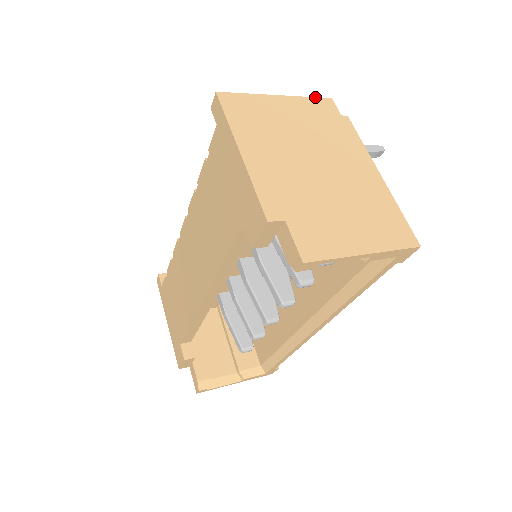
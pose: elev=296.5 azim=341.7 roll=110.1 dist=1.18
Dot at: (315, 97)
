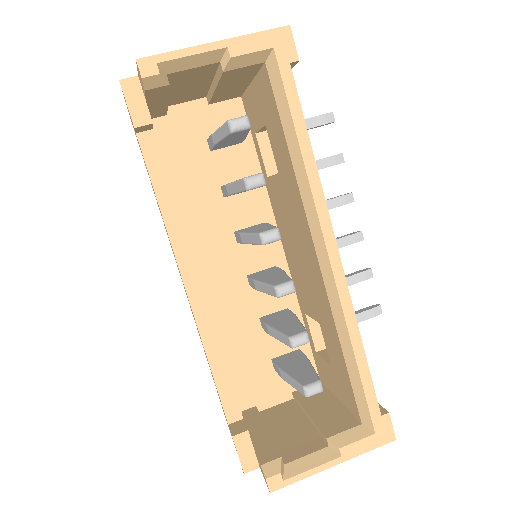
Dot at: occluded
